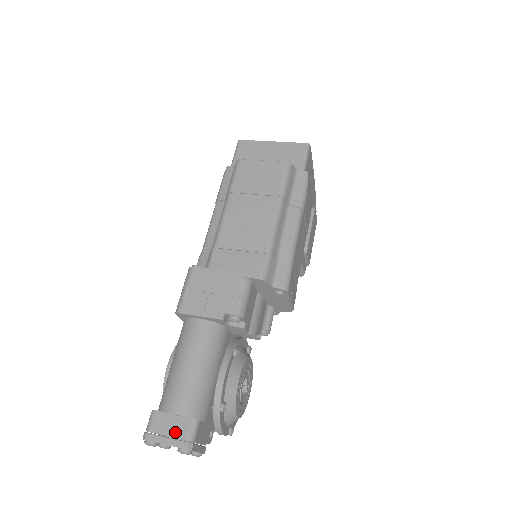
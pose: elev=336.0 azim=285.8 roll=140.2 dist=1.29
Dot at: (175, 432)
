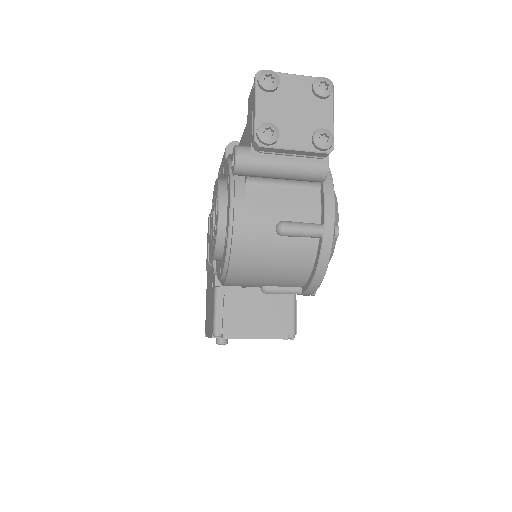
Dot at: occluded
